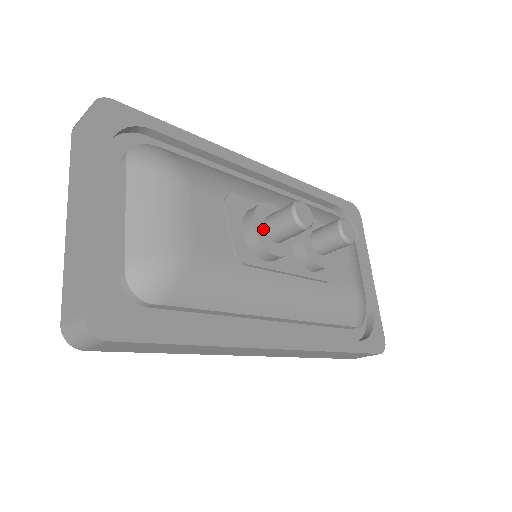
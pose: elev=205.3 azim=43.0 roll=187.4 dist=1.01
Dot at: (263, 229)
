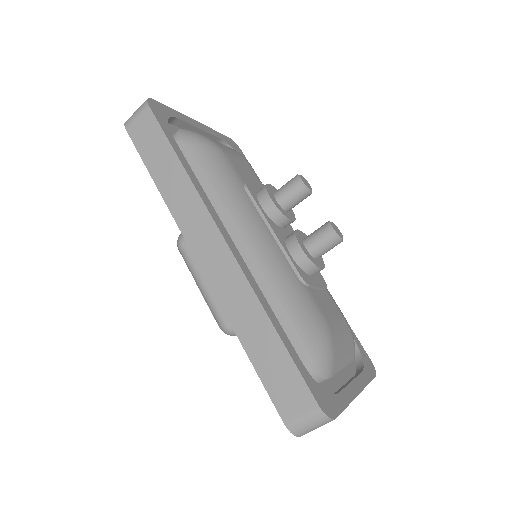
Dot at: (273, 192)
